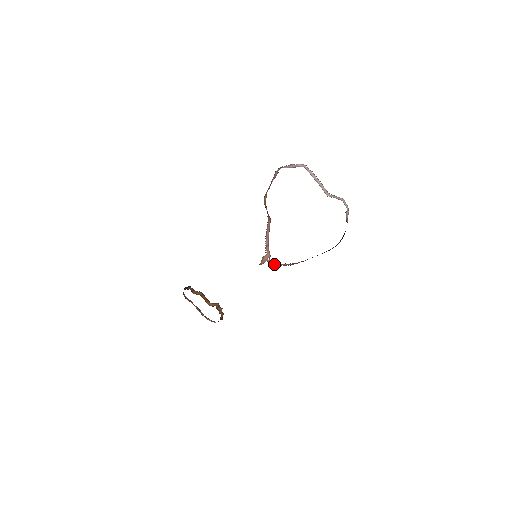
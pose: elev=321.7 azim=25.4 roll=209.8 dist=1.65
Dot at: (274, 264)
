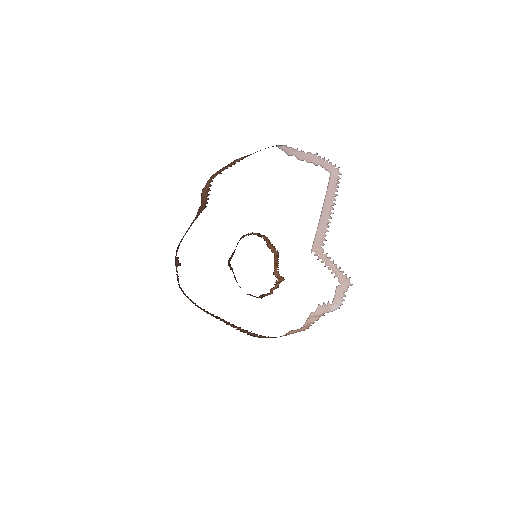
Dot at: occluded
